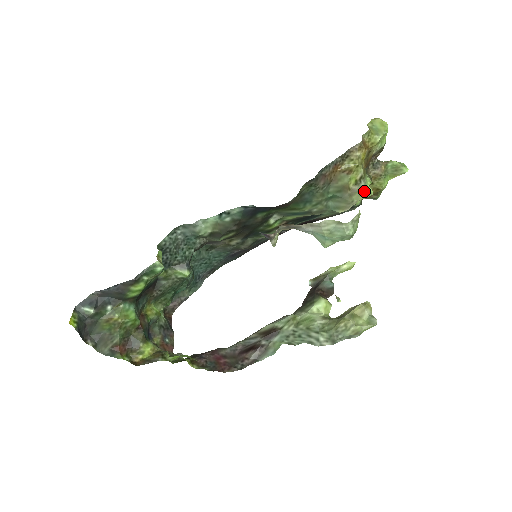
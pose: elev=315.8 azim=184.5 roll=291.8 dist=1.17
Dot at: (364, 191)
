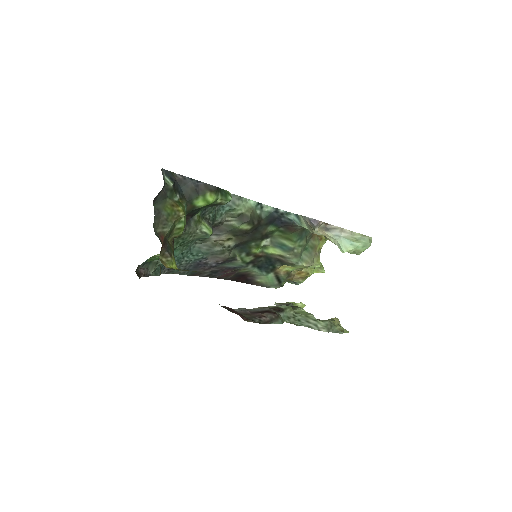
Dot at: (319, 259)
